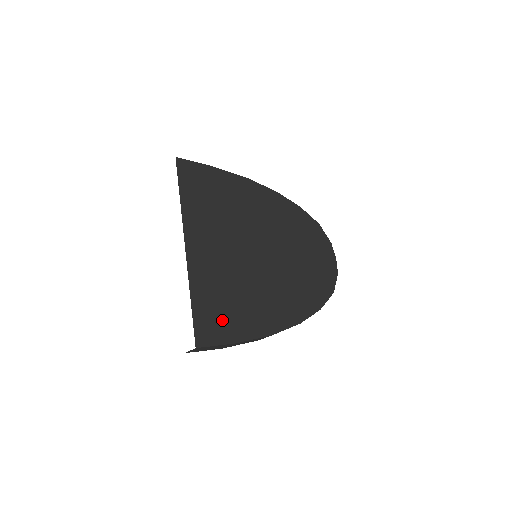
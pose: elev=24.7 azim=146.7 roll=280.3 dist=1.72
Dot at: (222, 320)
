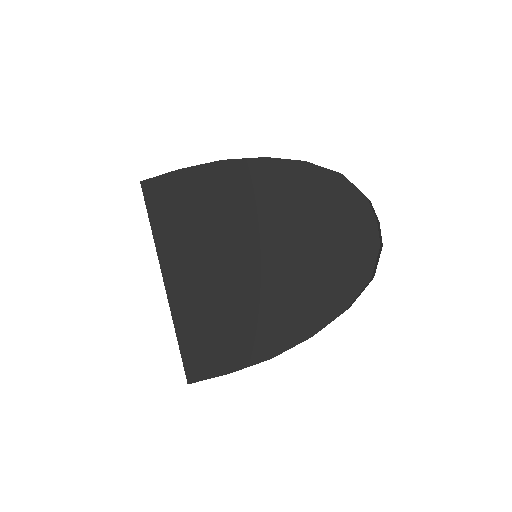
Dot at: (210, 352)
